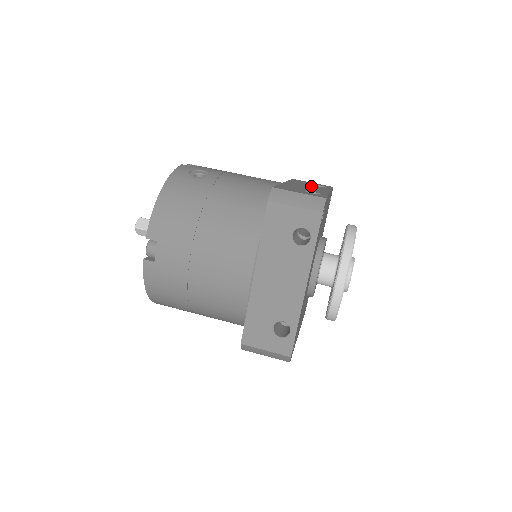
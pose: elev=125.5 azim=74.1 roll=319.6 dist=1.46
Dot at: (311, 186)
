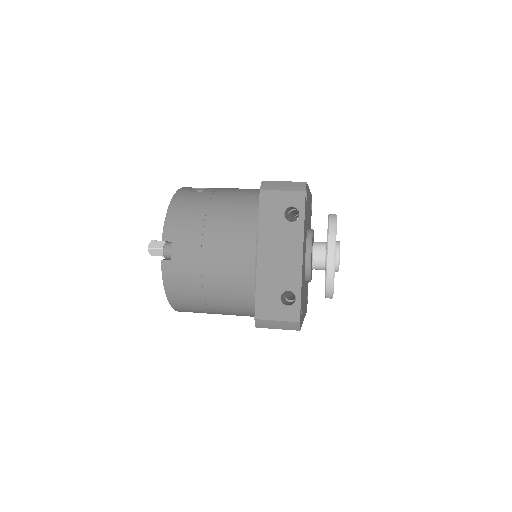
Dot at: occluded
